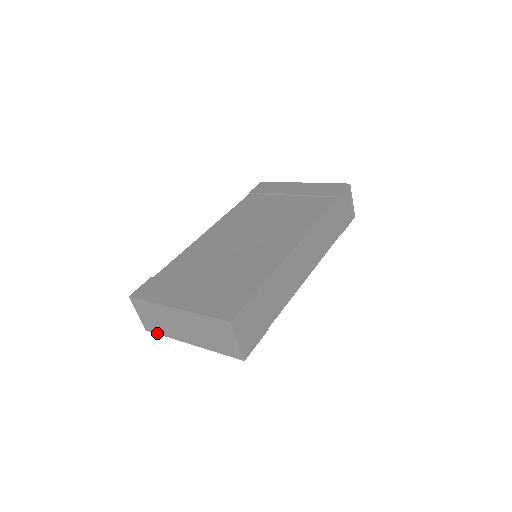
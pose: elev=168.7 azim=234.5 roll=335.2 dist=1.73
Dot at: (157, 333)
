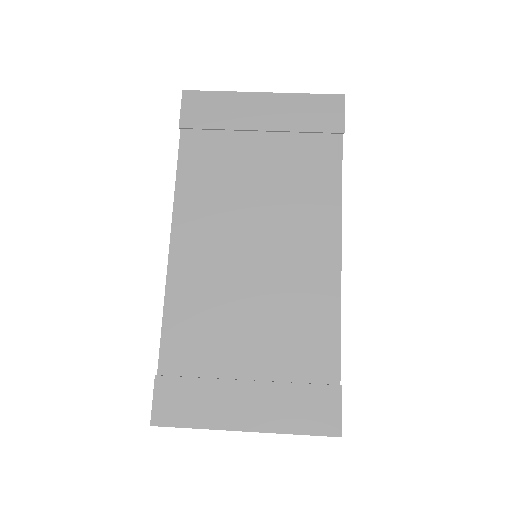
Dot at: occluded
